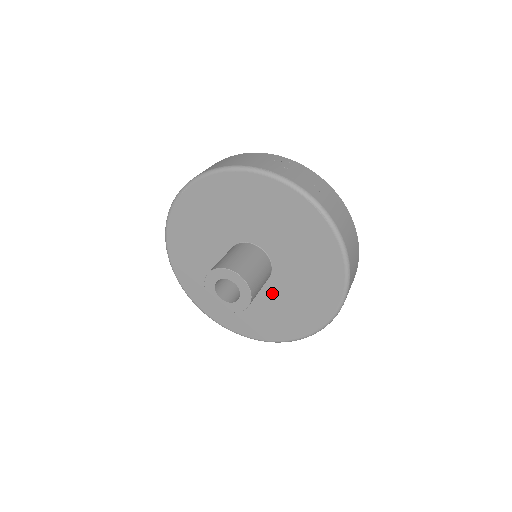
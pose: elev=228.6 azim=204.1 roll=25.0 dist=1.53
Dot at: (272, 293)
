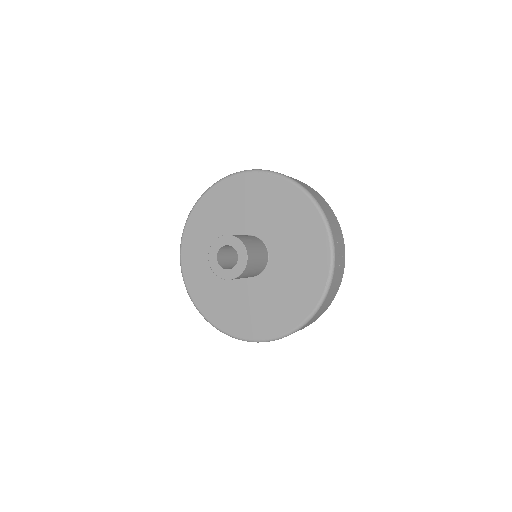
Dot at: (240, 287)
